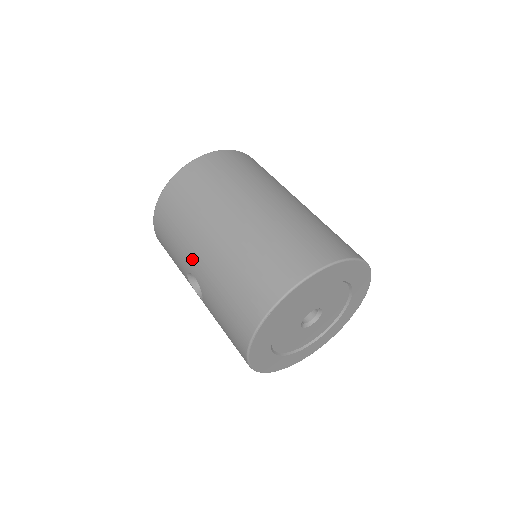
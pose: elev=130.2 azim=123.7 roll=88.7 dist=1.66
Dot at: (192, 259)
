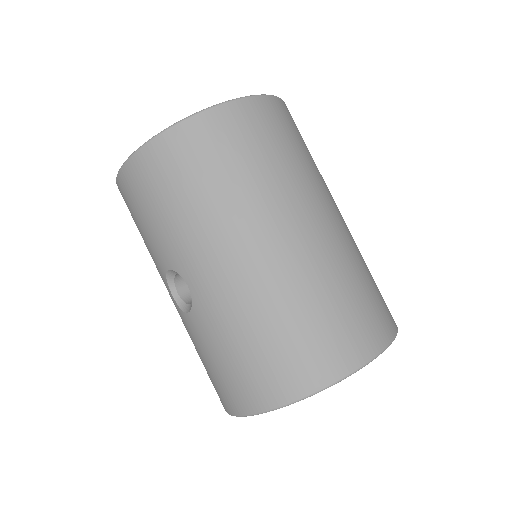
Dot at: (196, 265)
